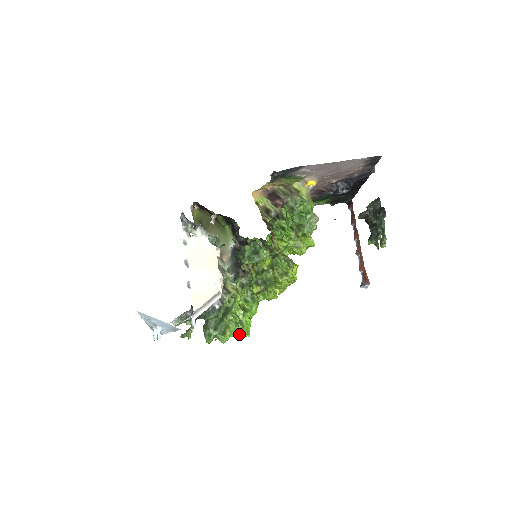
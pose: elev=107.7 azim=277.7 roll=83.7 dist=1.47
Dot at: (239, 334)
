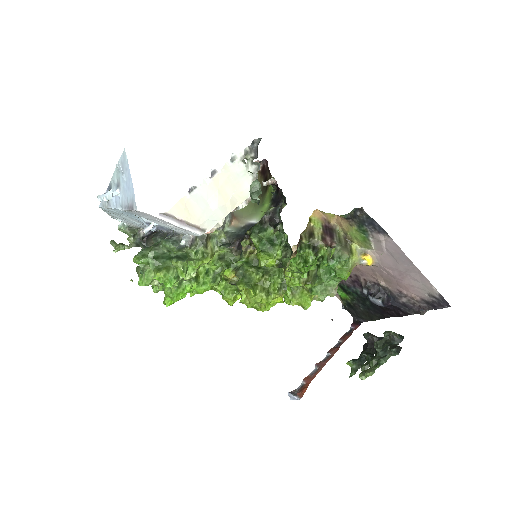
Dot at: (166, 289)
